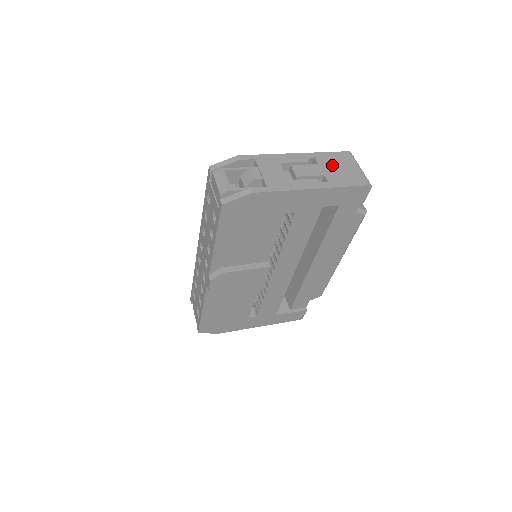
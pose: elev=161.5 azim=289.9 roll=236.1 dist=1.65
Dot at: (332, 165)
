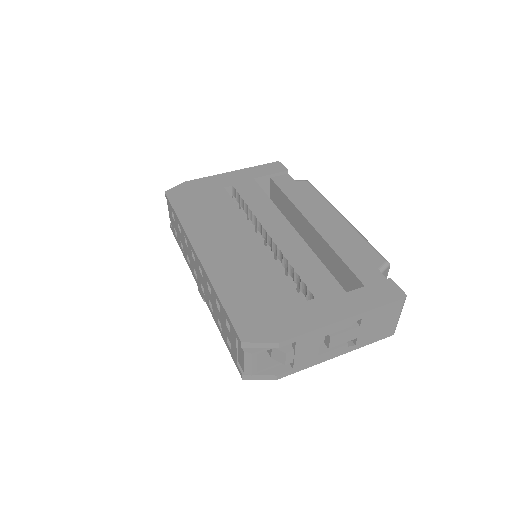
Dot at: (373, 323)
